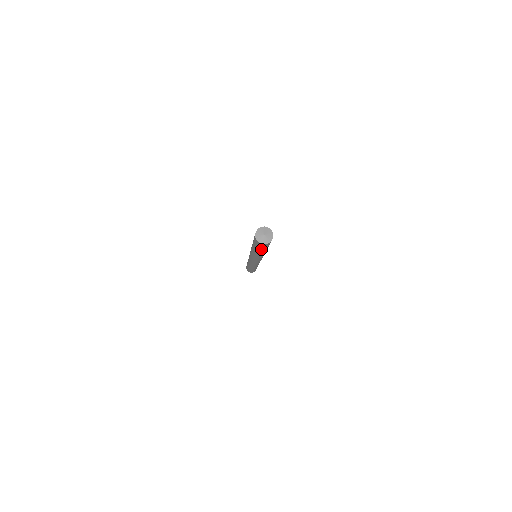
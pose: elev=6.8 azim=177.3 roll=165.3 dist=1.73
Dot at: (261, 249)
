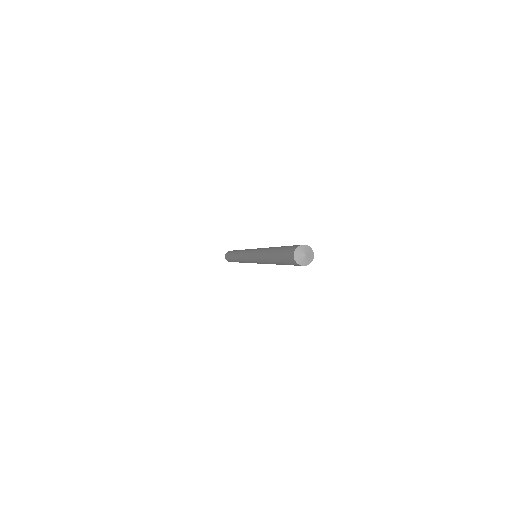
Dot at: occluded
